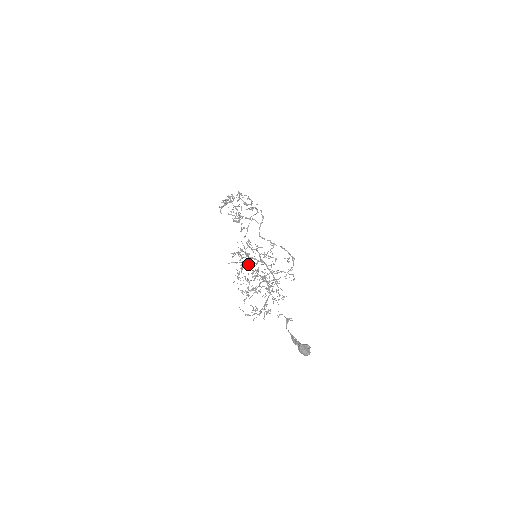
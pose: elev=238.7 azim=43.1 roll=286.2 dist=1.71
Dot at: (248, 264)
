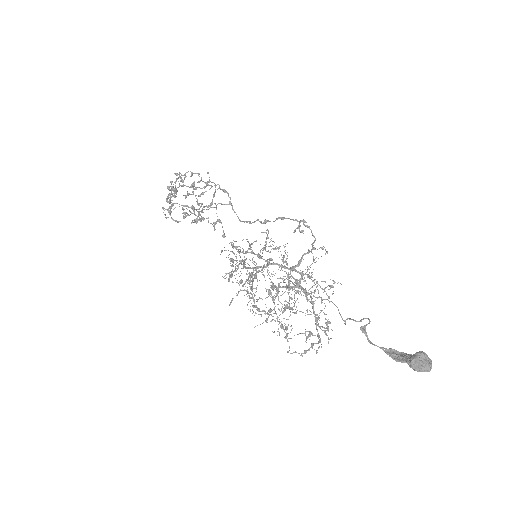
Dot at: (254, 276)
